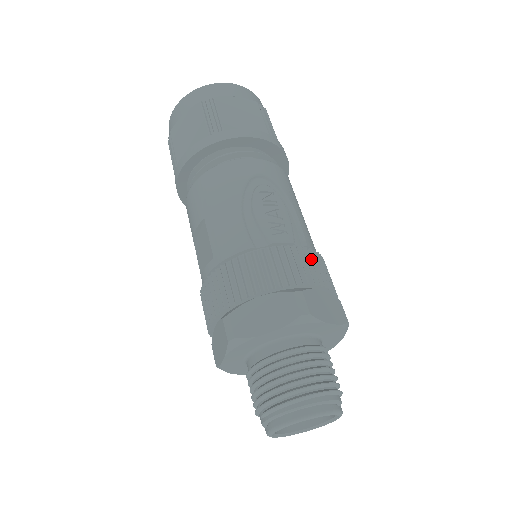
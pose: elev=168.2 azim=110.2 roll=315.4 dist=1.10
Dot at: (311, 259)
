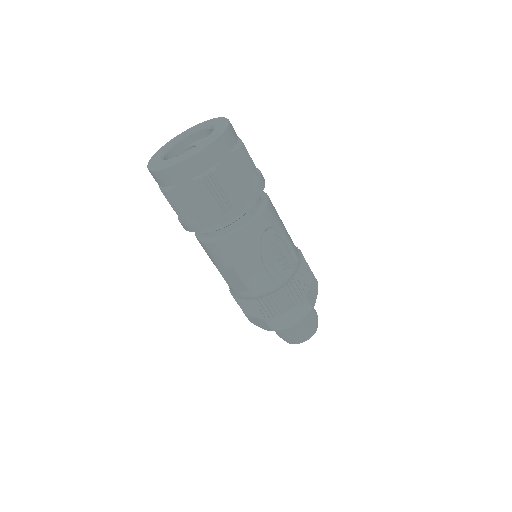
Dot at: (303, 270)
